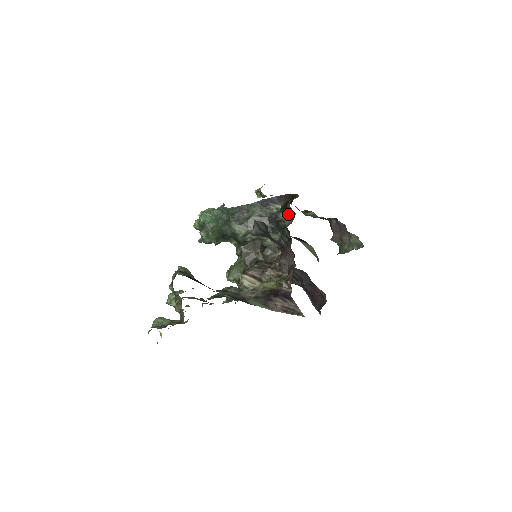
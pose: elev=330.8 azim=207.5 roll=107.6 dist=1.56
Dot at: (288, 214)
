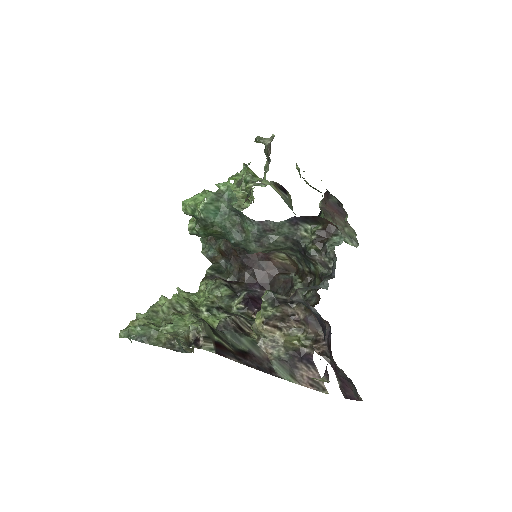
Dot at: (326, 261)
